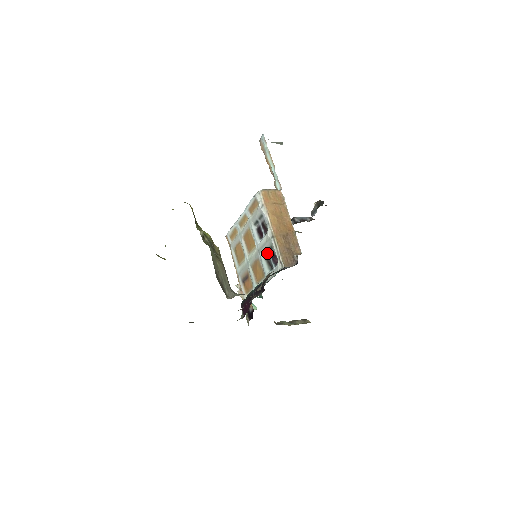
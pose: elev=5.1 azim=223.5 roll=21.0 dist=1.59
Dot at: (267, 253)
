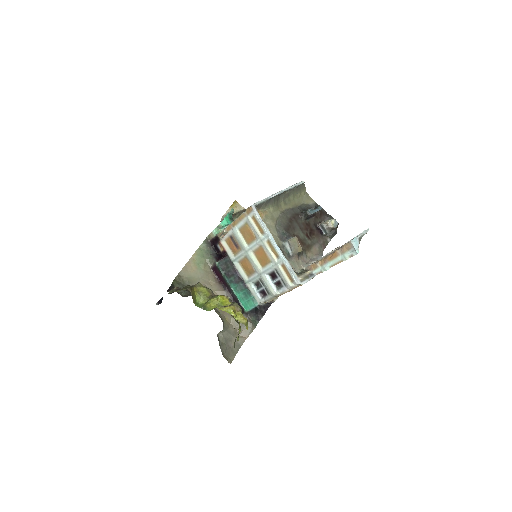
Dot at: (263, 285)
